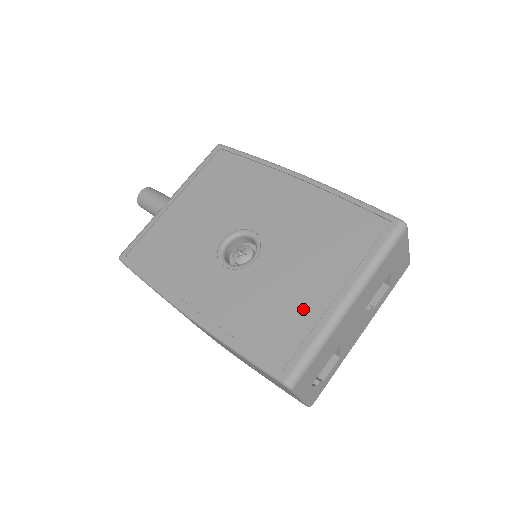
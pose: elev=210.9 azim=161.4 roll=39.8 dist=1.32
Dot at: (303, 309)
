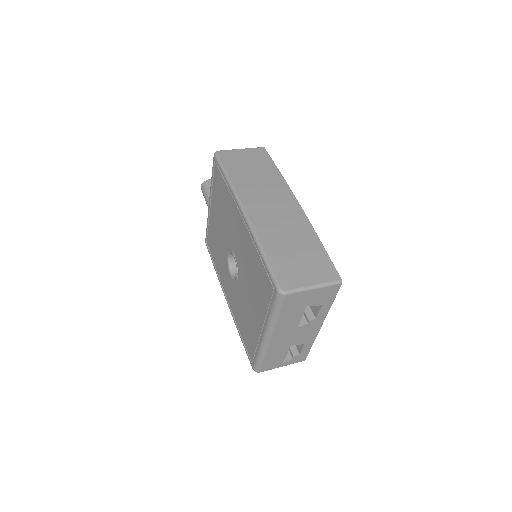
Dot at: (253, 330)
